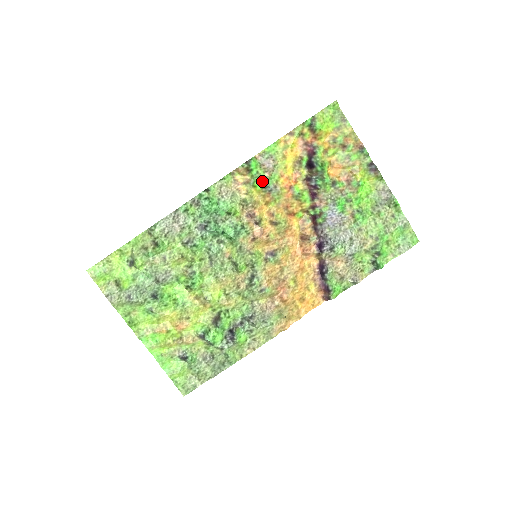
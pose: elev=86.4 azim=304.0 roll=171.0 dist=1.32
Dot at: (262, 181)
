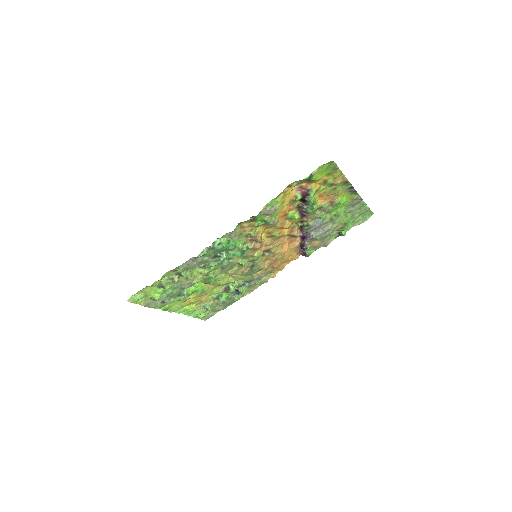
Dot at: (264, 221)
